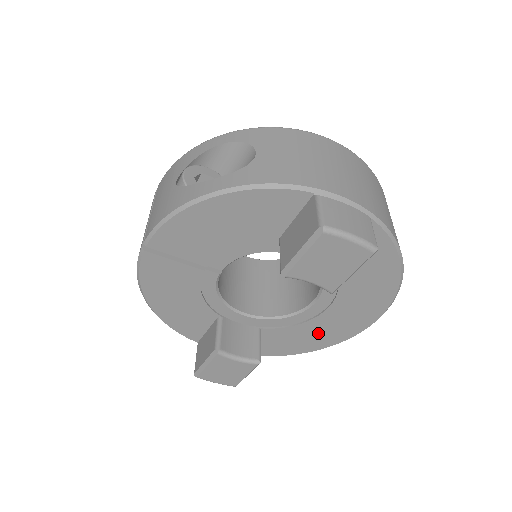
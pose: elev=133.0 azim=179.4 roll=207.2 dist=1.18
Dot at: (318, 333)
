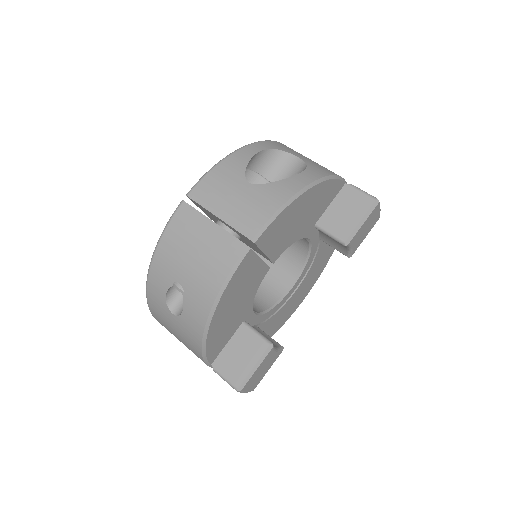
Dot at: (280, 318)
